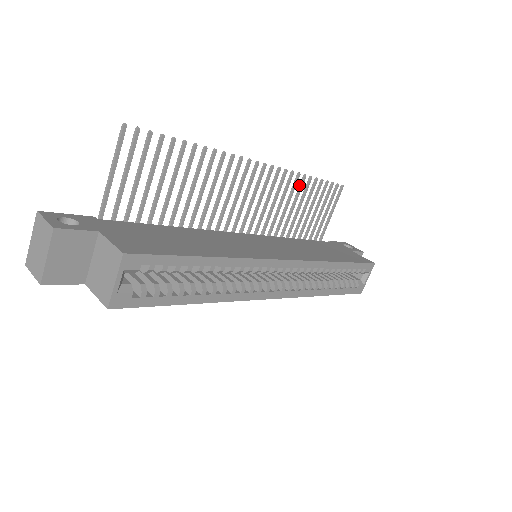
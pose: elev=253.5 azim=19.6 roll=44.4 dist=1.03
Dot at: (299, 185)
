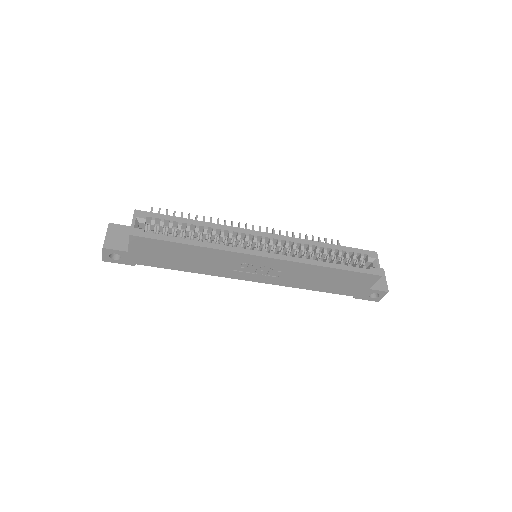
Dot at: occluded
